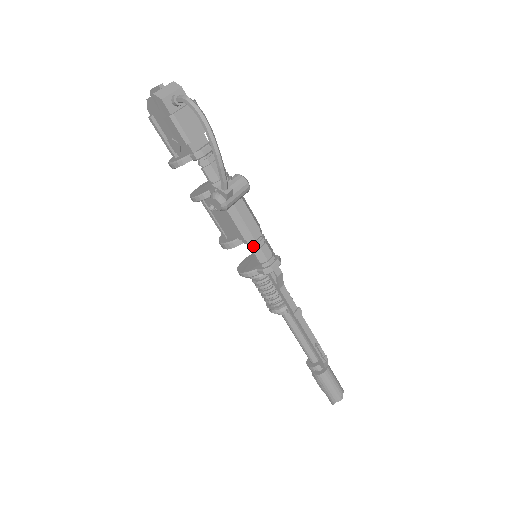
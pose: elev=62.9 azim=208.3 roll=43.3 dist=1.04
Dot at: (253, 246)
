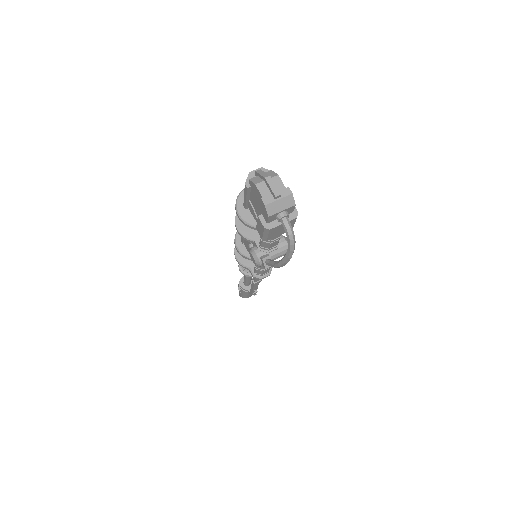
Dot at: (259, 269)
